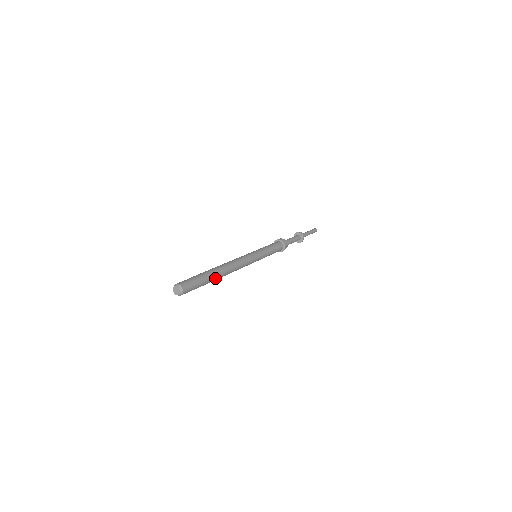
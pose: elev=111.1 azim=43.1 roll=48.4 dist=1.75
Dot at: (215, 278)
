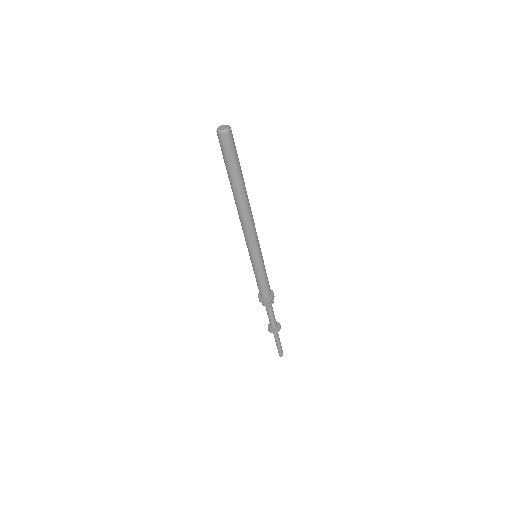
Dot at: (243, 182)
